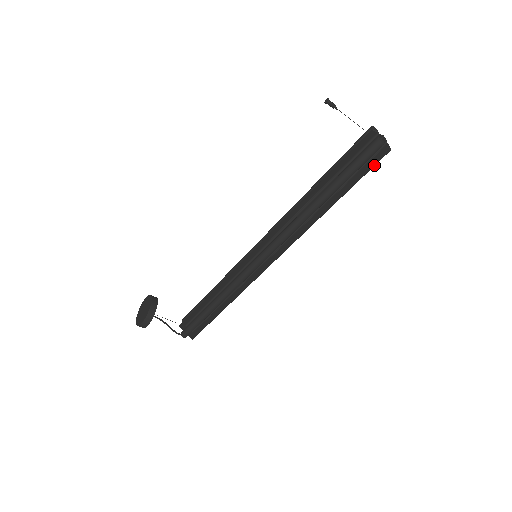
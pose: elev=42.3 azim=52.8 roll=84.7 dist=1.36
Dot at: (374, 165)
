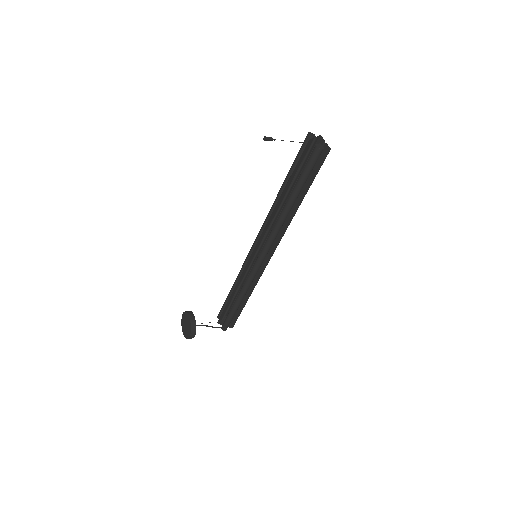
Dot at: (322, 164)
